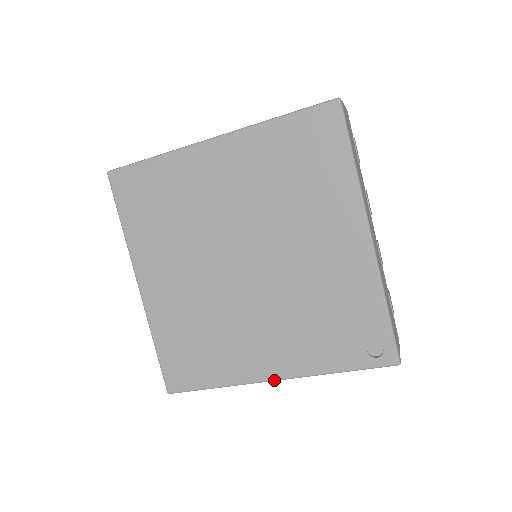
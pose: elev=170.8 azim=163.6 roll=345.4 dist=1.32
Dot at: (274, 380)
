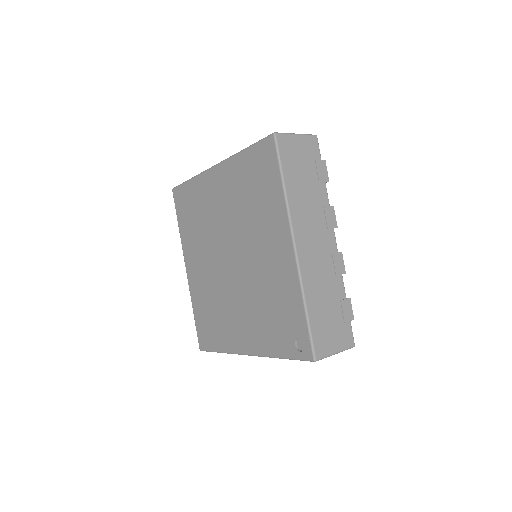
Dot at: occluded
